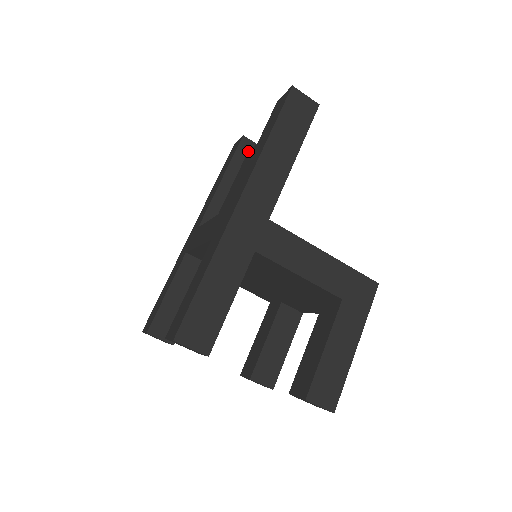
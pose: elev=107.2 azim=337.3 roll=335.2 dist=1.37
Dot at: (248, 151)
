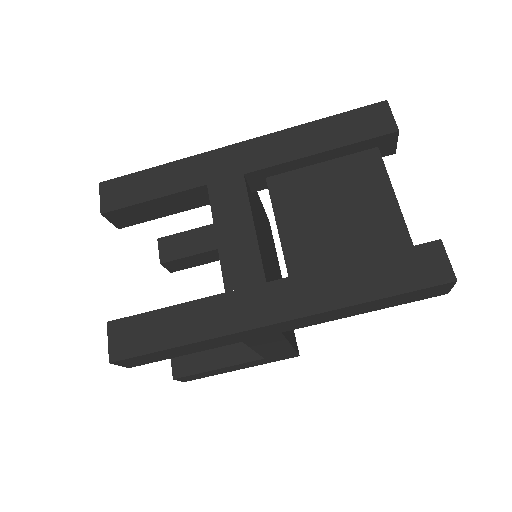
Dot at: (380, 146)
